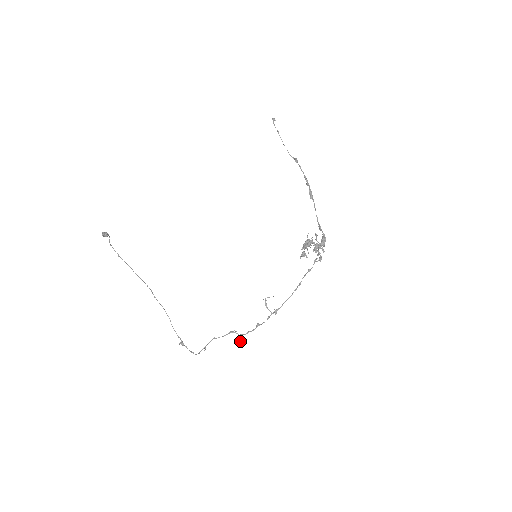
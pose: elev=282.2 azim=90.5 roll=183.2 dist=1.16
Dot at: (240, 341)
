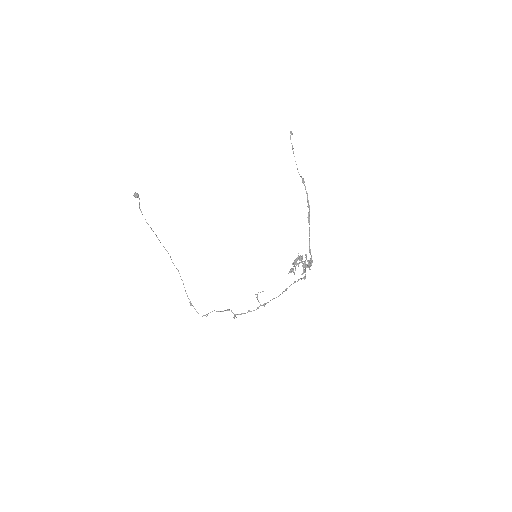
Dot at: (234, 318)
